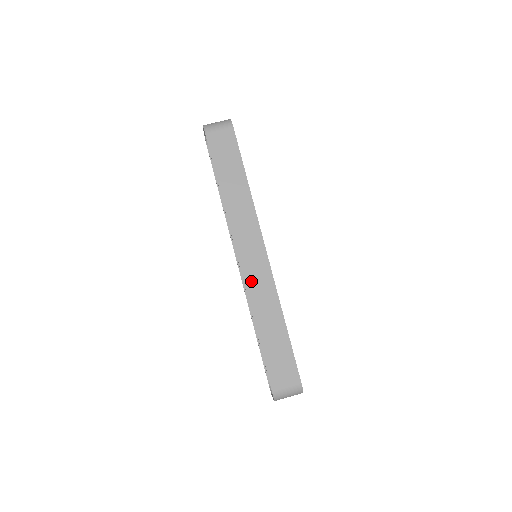
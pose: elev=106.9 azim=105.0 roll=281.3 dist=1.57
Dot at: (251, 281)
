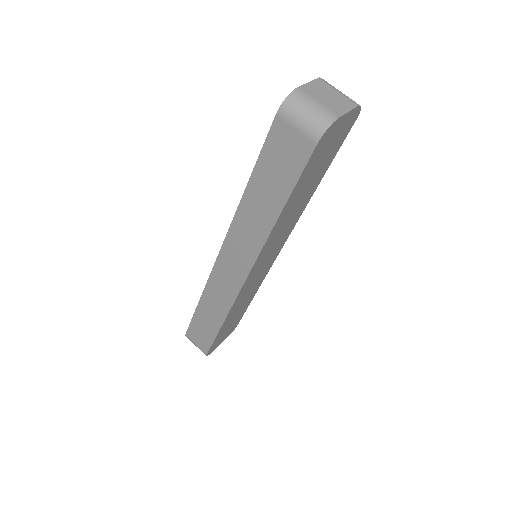
Dot at: (217, 279)
